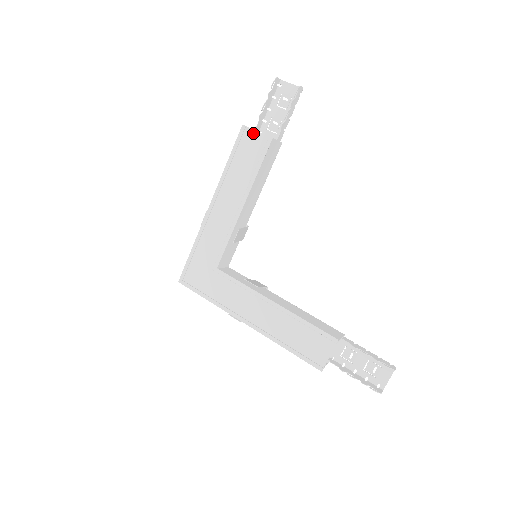
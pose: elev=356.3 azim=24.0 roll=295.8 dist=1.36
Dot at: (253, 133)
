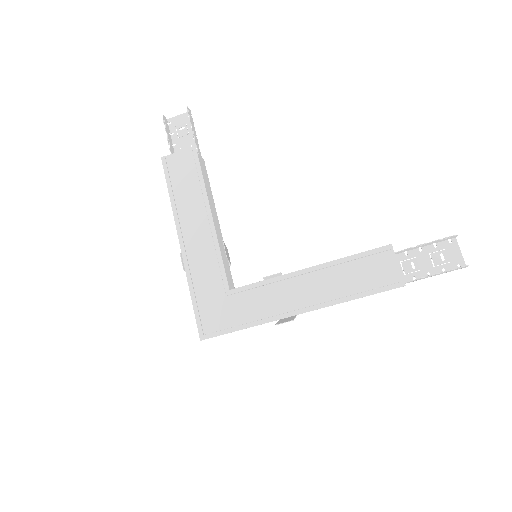
Dot at: (175, 156)
